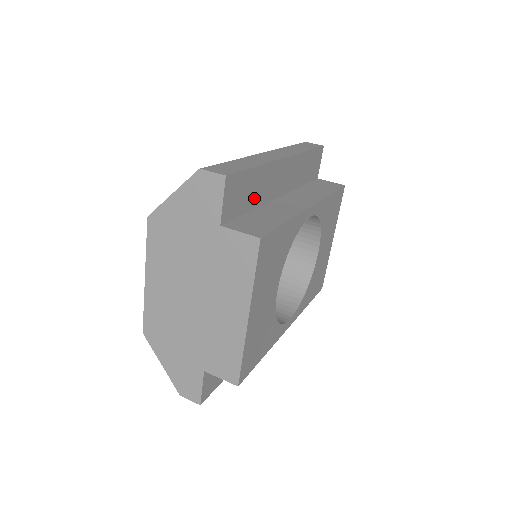
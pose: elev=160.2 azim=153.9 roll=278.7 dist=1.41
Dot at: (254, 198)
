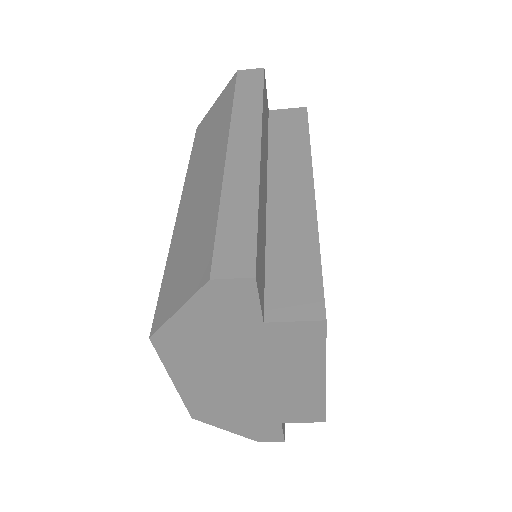
Dot at: (263, 238)
